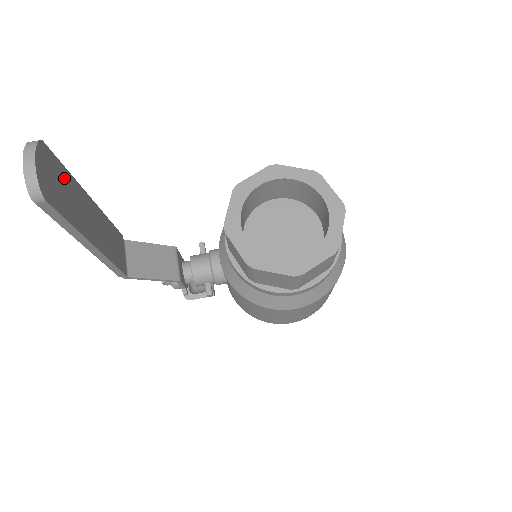
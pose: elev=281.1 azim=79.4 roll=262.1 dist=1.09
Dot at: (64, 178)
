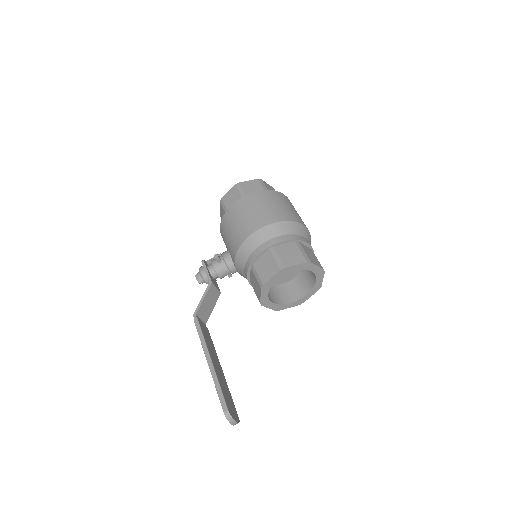
Dot at: (225, 394)
